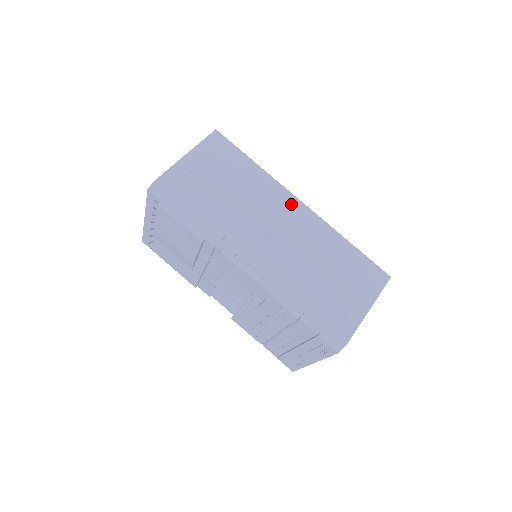
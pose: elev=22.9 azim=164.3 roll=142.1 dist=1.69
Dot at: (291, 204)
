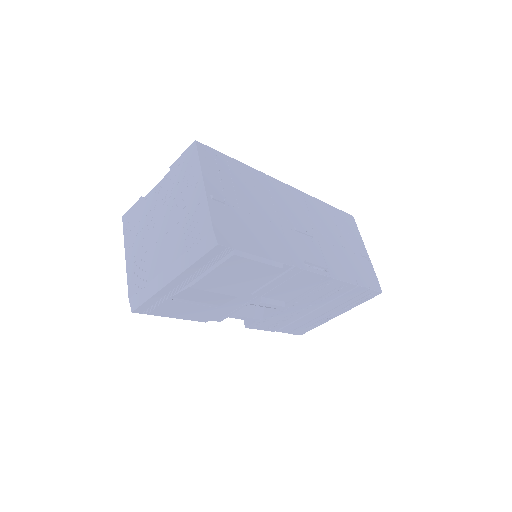
Dot at: (286, 191)
